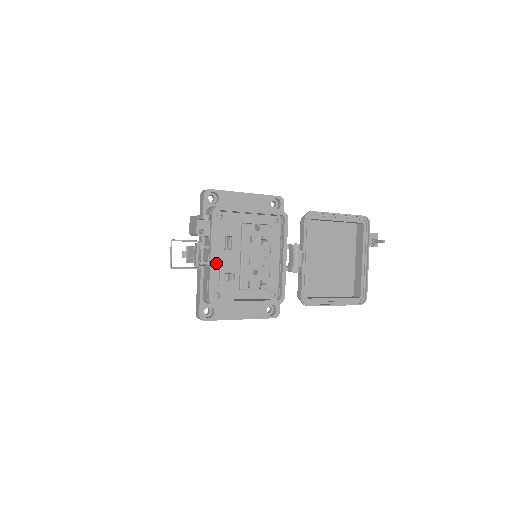
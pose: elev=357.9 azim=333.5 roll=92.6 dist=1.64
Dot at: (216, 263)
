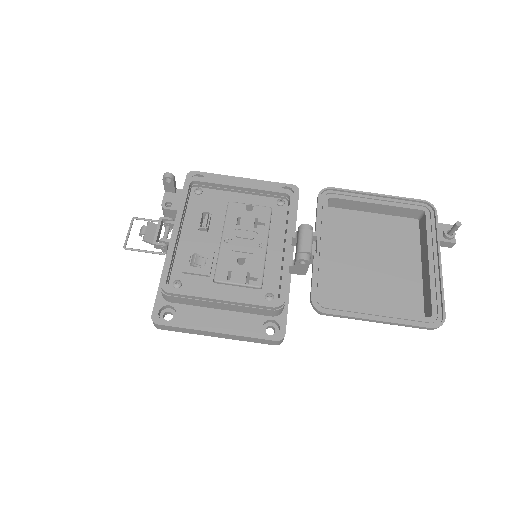
Dot at: (183, 244)
